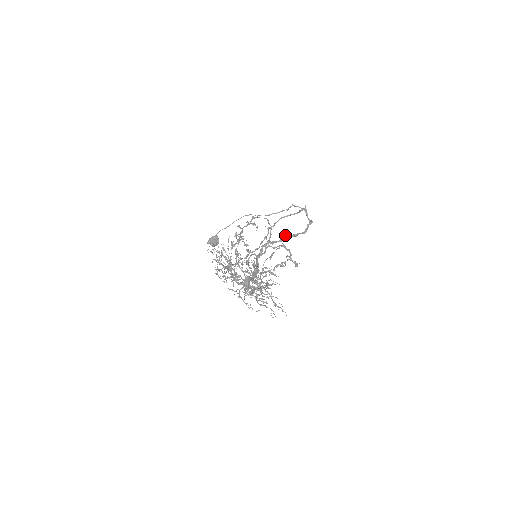
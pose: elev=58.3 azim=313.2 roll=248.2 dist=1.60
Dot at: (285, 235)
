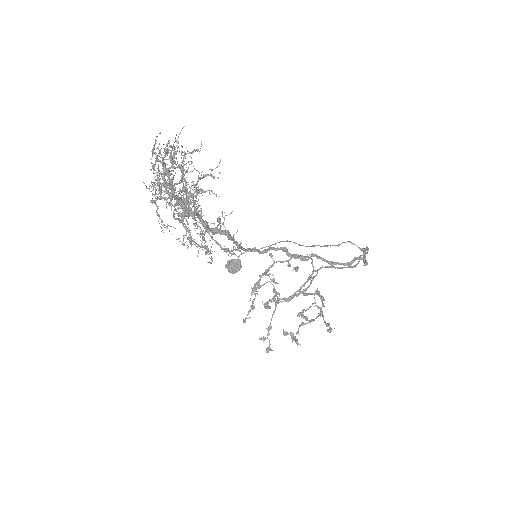
Dot at: (315, 255)
